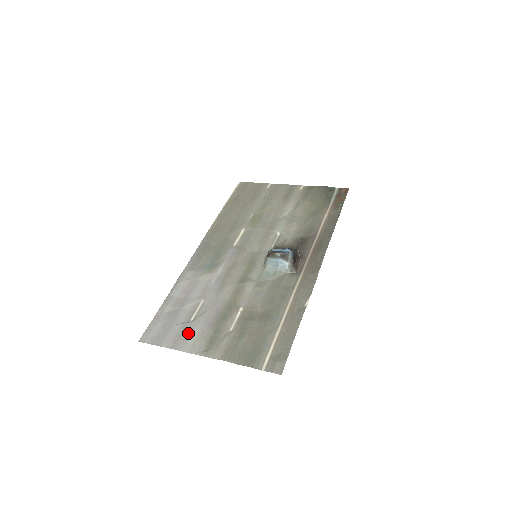
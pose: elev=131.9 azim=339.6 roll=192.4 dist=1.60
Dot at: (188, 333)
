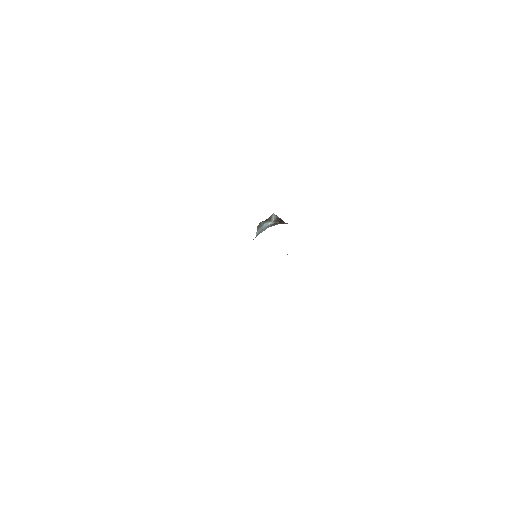
Dot at: occluded
